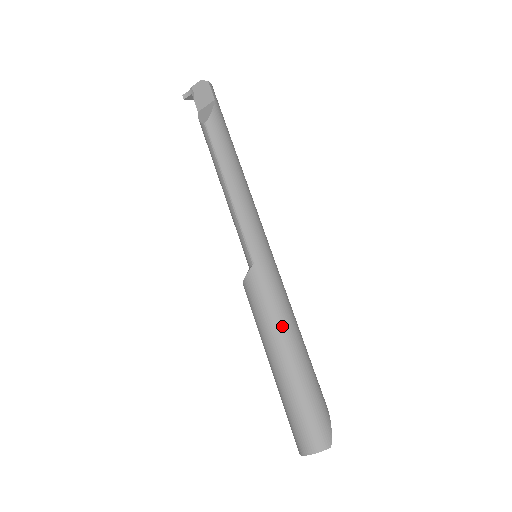
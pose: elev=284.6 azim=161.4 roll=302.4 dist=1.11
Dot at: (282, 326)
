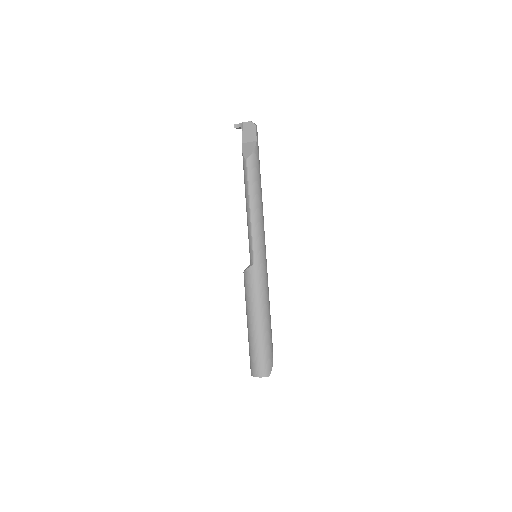
Dot at: (261, 305)
